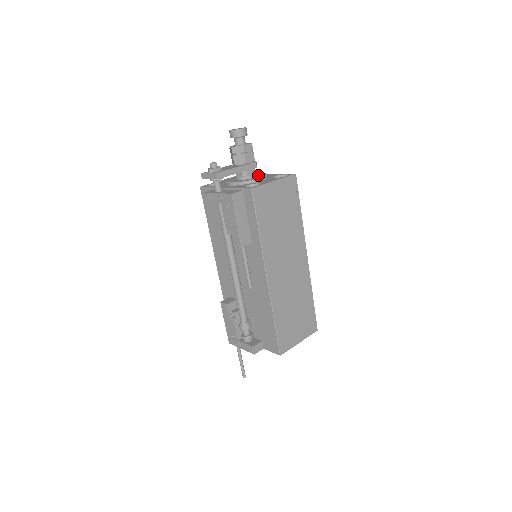
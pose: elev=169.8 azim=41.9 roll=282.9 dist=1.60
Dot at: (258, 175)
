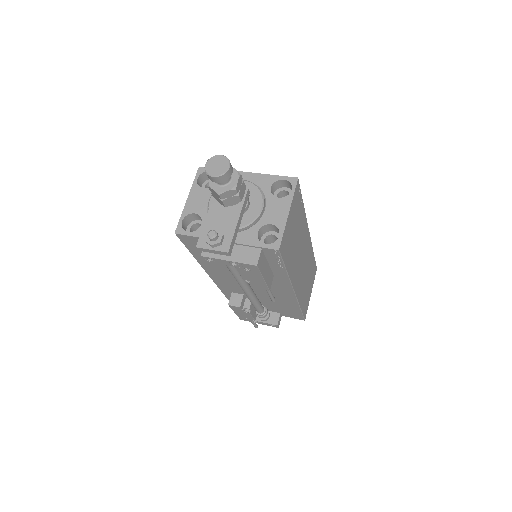
Dot at: (249, 194)
